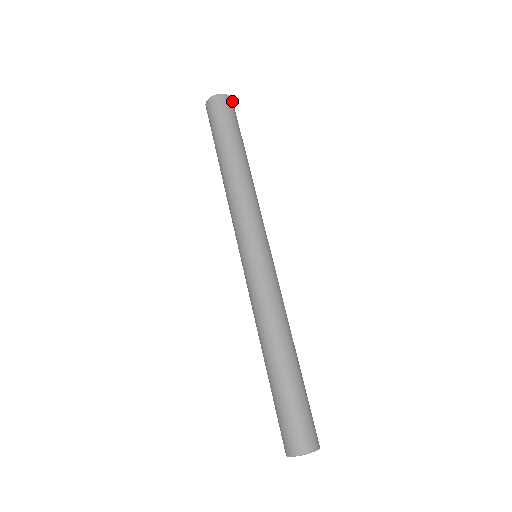
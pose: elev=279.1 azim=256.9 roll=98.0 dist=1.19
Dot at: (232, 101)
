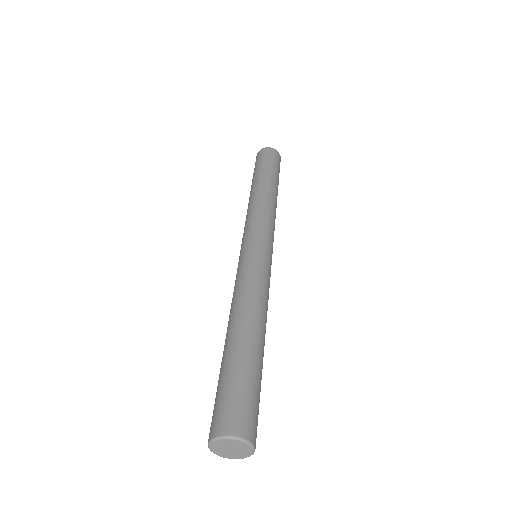
Dot at: (280, 157)
